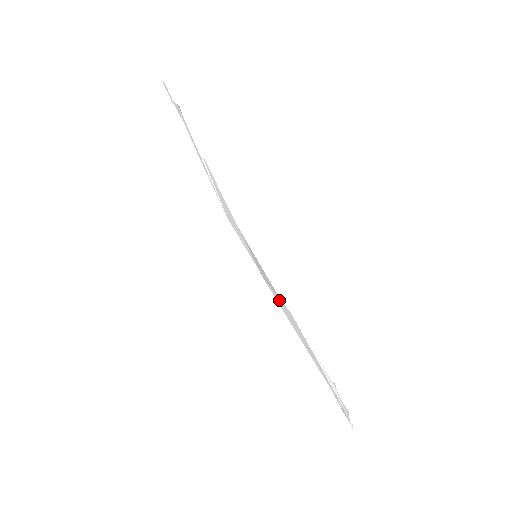
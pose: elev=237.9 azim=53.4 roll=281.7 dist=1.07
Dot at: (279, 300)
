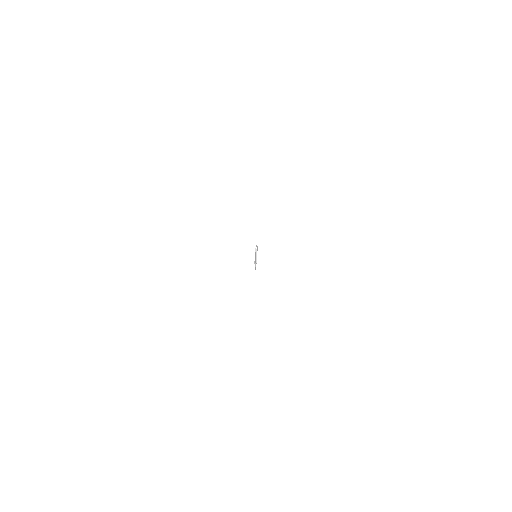
Dot at: occluded
